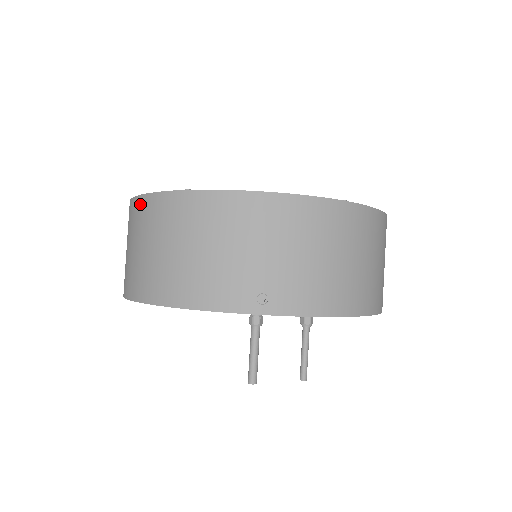
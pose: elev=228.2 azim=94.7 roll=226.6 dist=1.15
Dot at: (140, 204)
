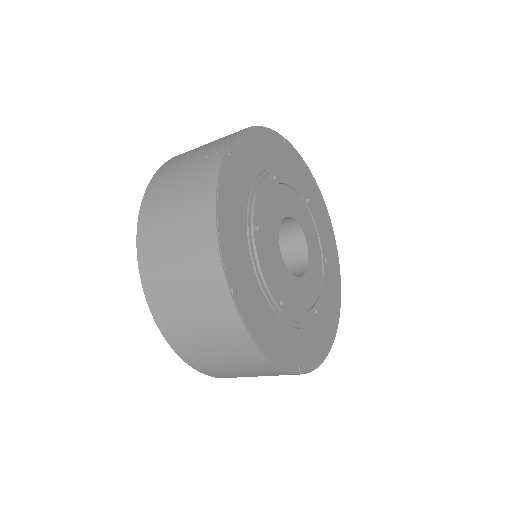
Dot at: (208, 226)
